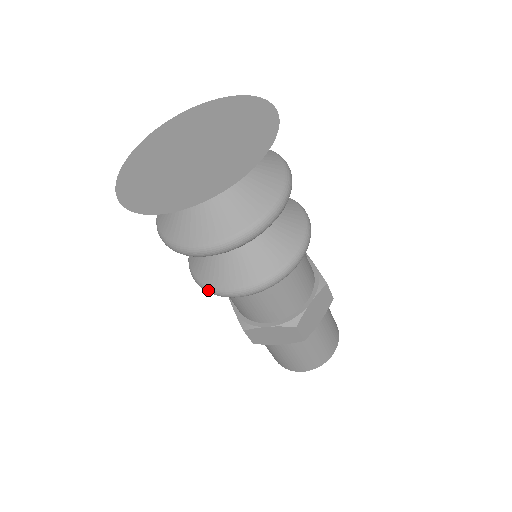
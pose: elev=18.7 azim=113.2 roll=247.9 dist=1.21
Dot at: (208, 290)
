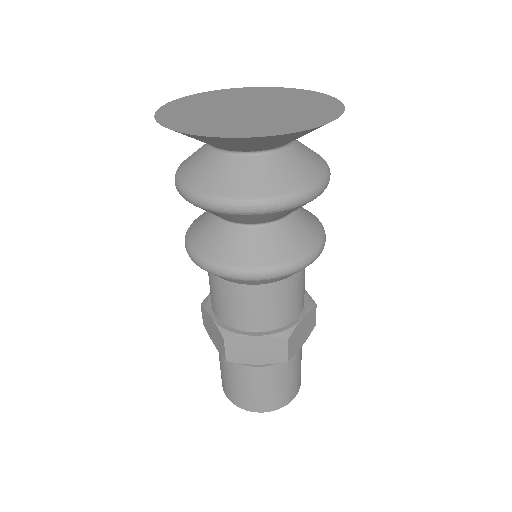
Dot at: (215, 268)
